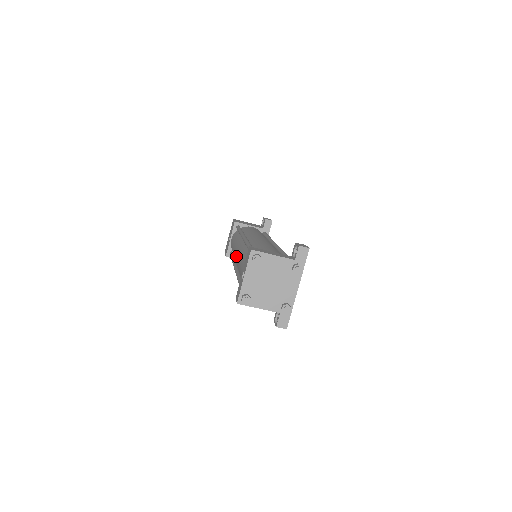
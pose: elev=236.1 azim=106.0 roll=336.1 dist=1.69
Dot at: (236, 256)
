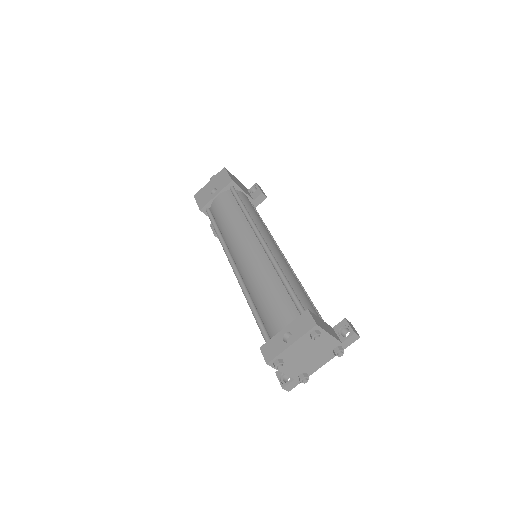
Dot at: (245, 258)
